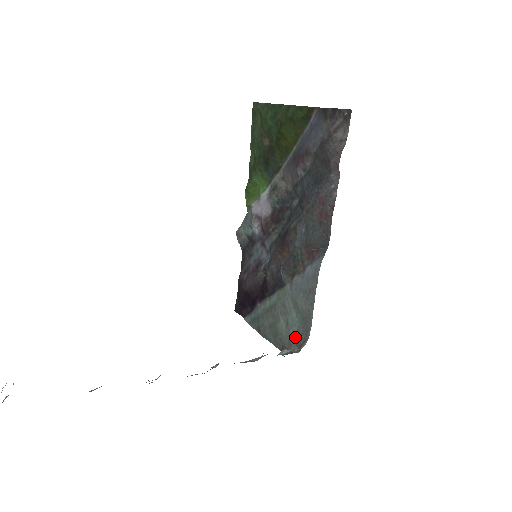
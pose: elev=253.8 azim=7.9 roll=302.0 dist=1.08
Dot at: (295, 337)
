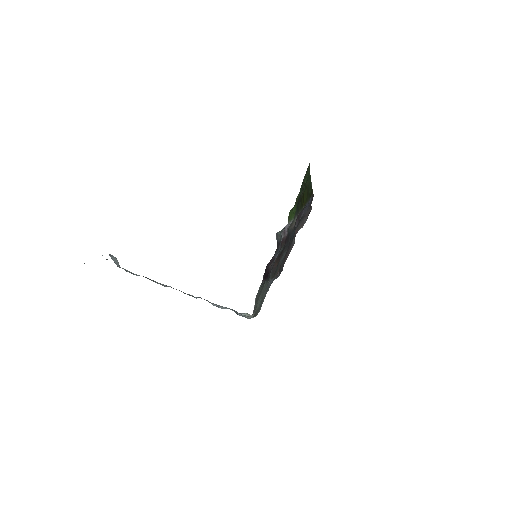
Dot at: (256, 311)
